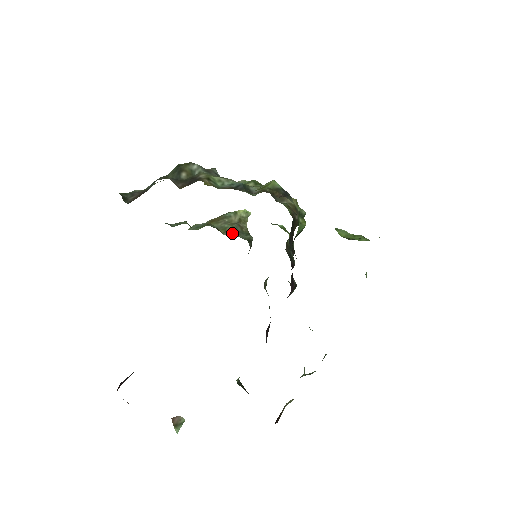
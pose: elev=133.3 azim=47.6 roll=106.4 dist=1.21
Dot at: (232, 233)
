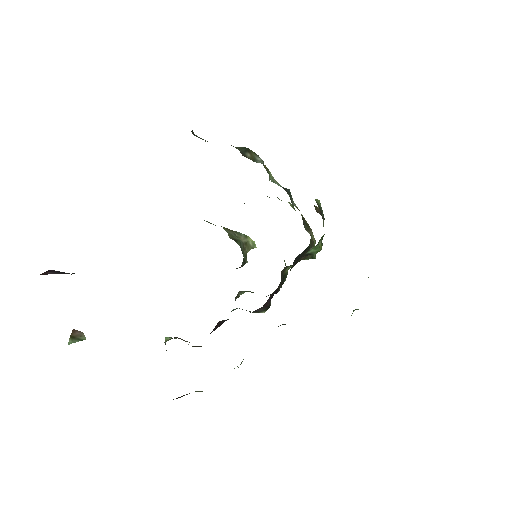
Dot at: (237, 242)
